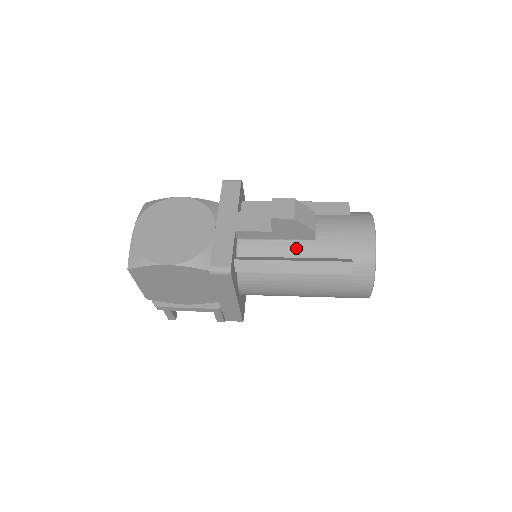
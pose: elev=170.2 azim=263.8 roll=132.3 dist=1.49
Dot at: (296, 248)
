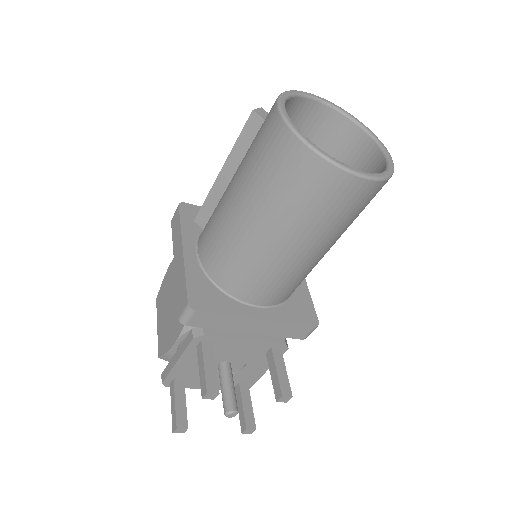
Dot at: occluded
